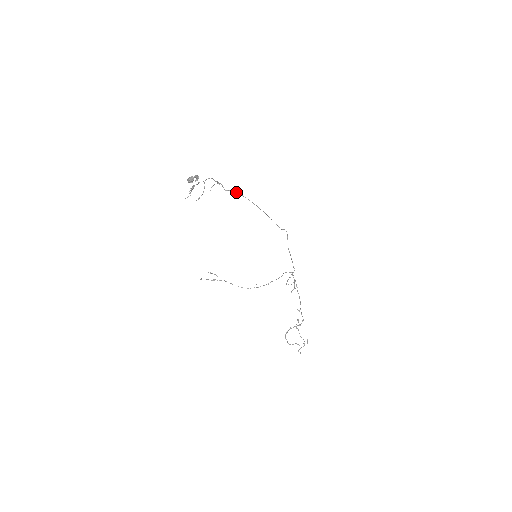
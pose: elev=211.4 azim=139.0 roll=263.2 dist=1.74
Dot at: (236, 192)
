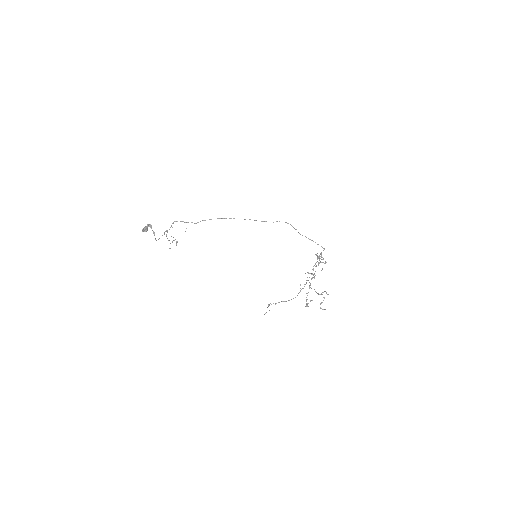
Dot at: occluded
